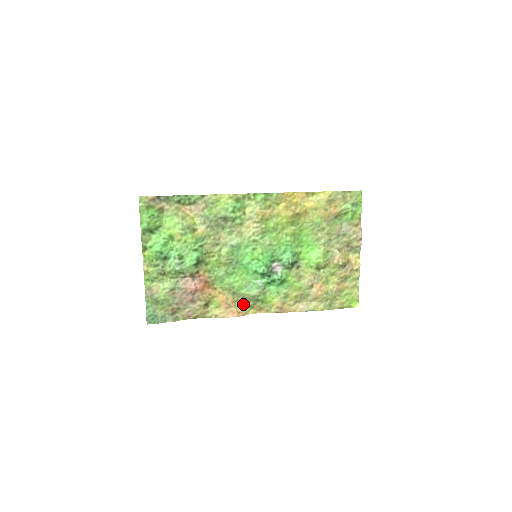
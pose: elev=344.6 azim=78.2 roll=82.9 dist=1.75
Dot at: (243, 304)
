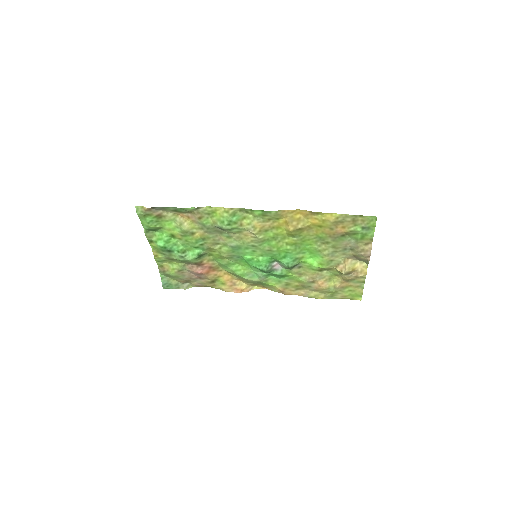
Dot at: (247, 283)
